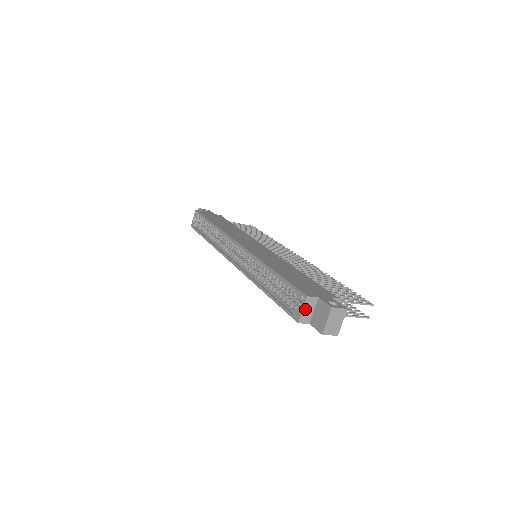
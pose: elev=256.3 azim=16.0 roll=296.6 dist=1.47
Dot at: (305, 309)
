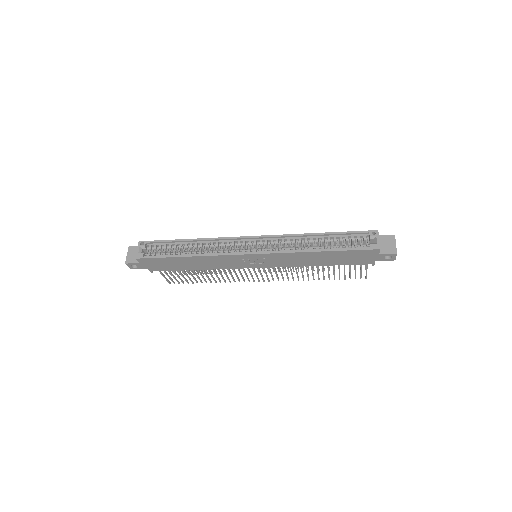
Dot at: occluded
